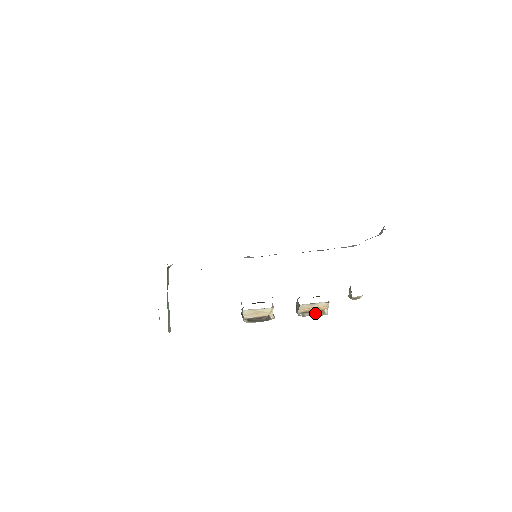
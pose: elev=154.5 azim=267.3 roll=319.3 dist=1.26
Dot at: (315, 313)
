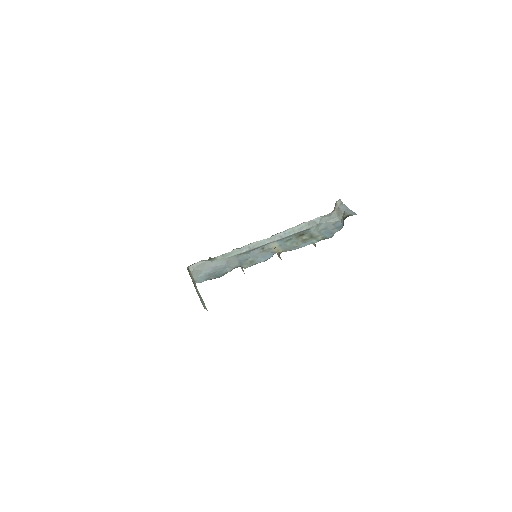
Dot at: occluded
